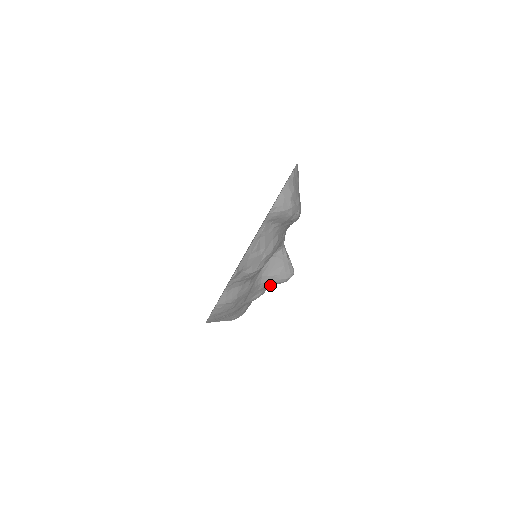
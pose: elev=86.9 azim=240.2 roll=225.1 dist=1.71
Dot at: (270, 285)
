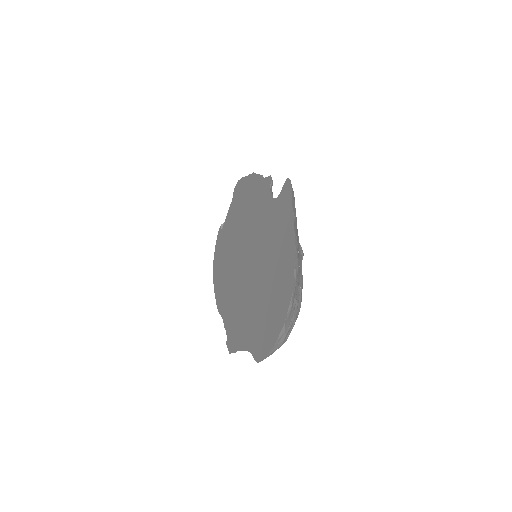
Dot at: occluded
